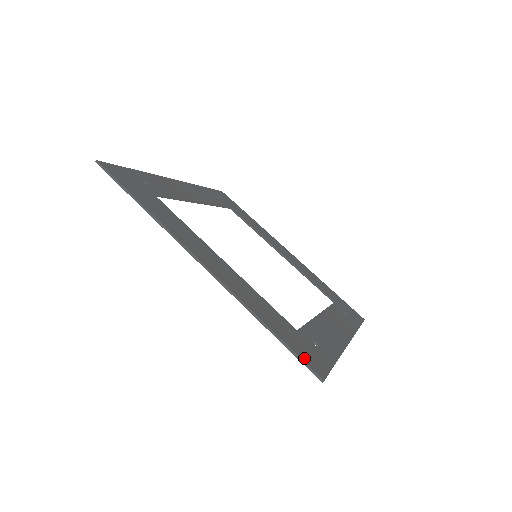
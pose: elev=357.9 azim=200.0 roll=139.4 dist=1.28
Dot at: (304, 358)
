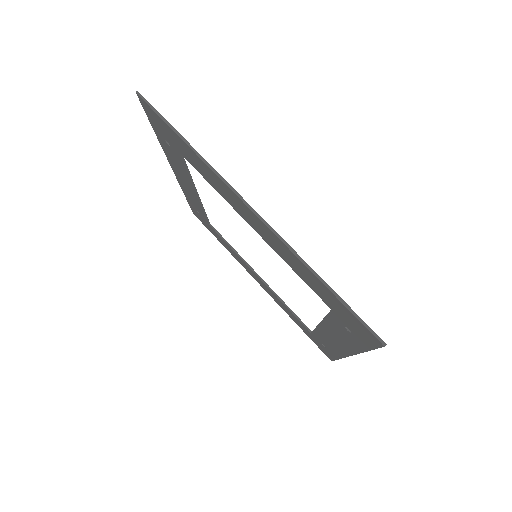
Dot at: (361, 321)
